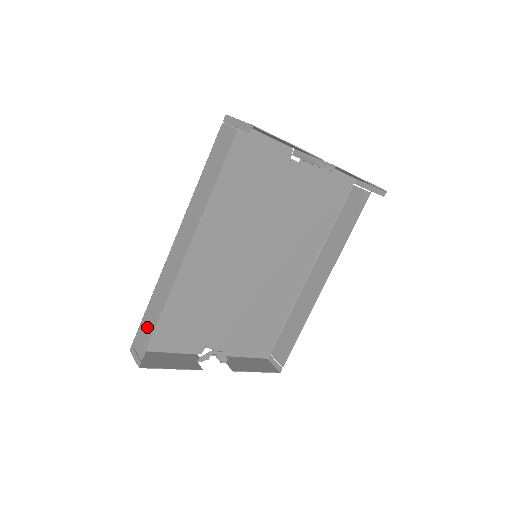
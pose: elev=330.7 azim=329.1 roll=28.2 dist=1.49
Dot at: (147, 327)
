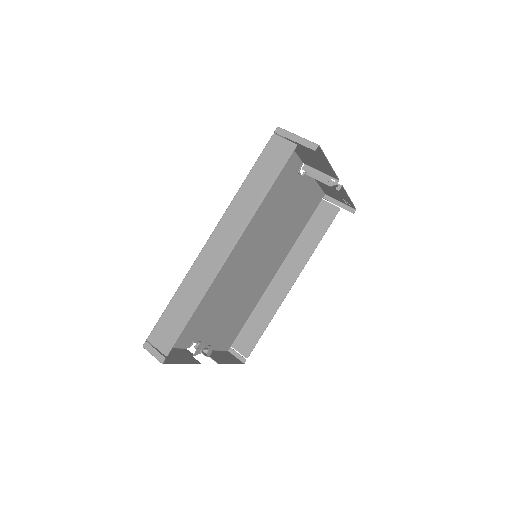
Dot at: (173, 322)
